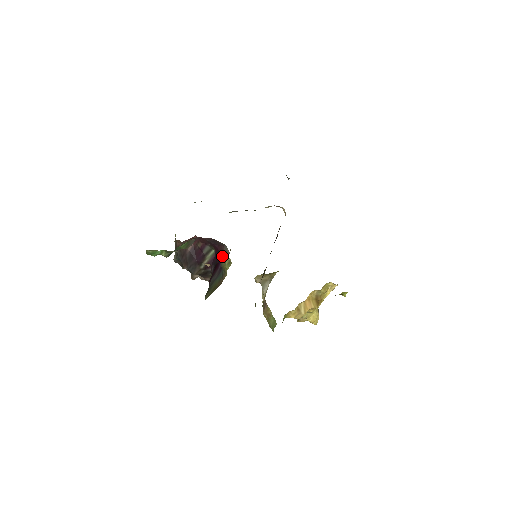
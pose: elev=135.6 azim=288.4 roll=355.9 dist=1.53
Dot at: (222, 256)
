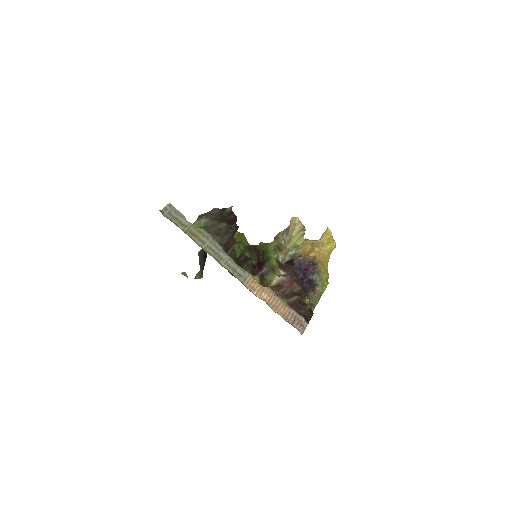
Dot at: occluded
